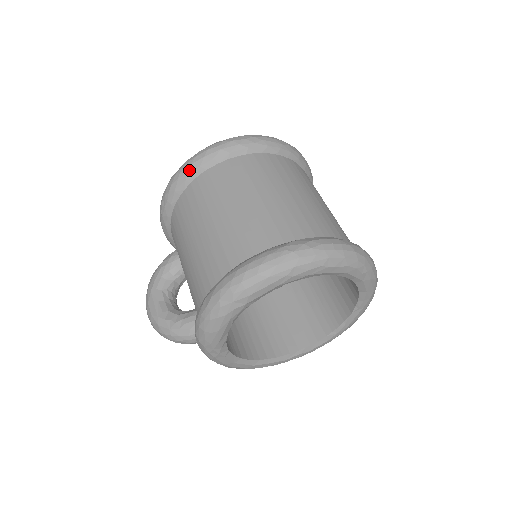
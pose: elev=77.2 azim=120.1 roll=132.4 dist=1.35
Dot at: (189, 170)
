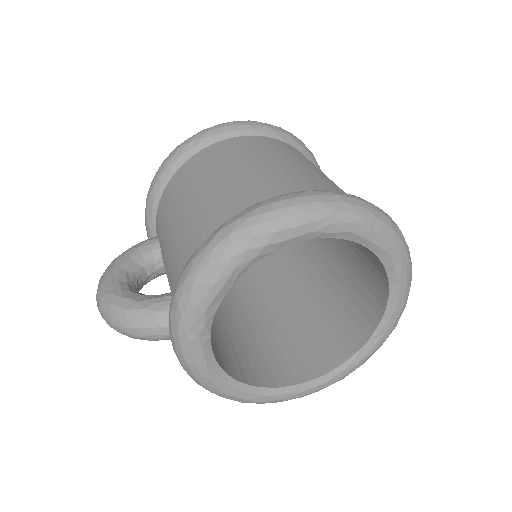
Dot at: (205, 135)
